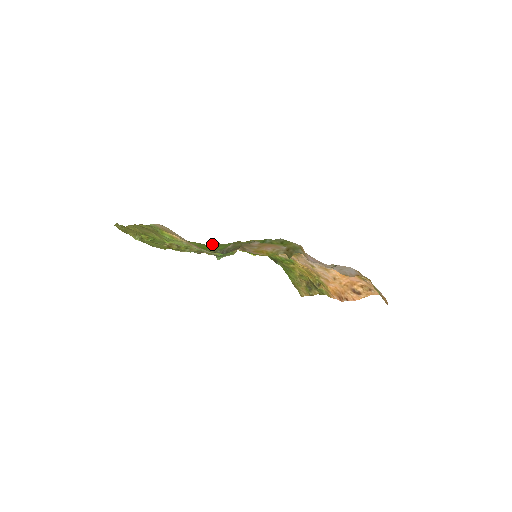
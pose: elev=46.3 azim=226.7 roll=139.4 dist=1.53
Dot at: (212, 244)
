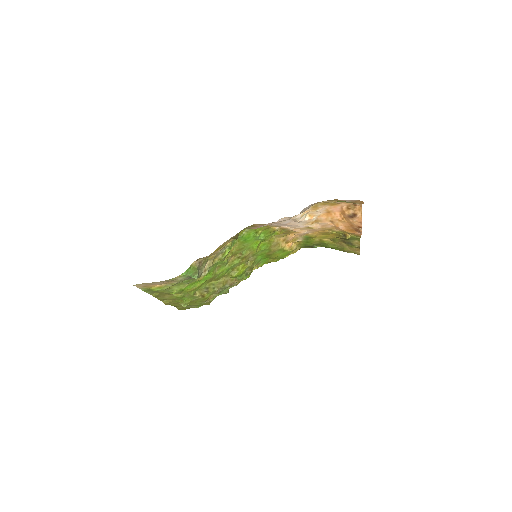
Dot at: occluded
